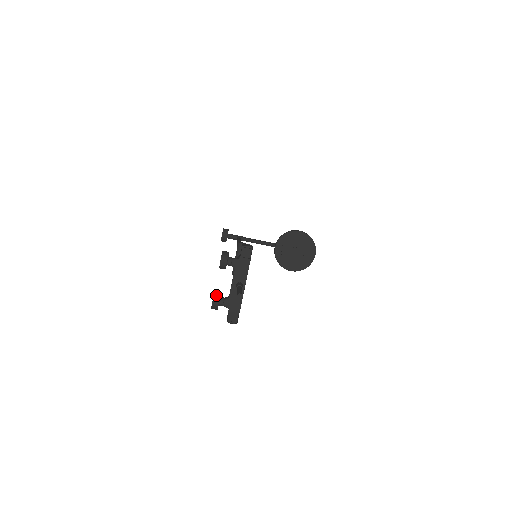
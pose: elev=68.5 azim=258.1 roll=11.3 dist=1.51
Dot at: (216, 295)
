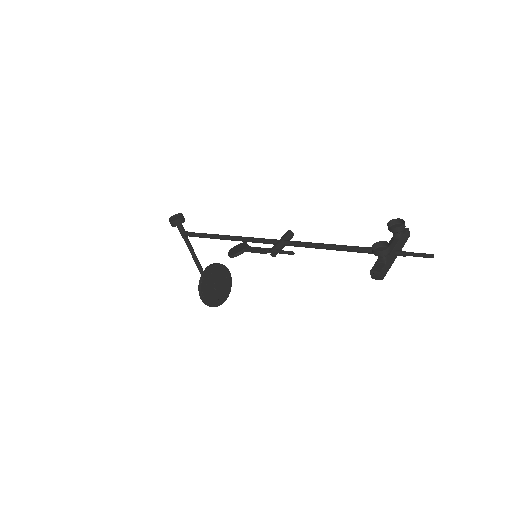
Dot at: (389, 244)
